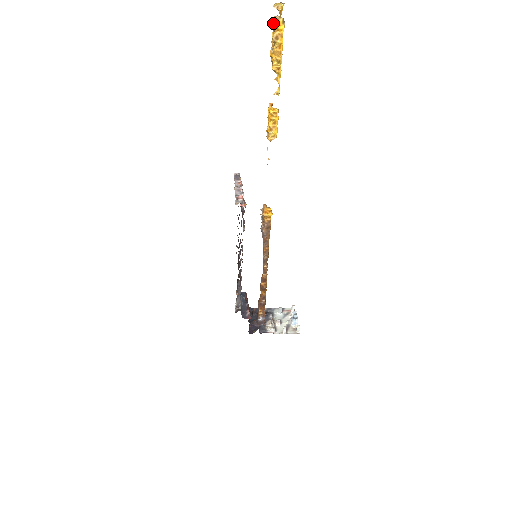
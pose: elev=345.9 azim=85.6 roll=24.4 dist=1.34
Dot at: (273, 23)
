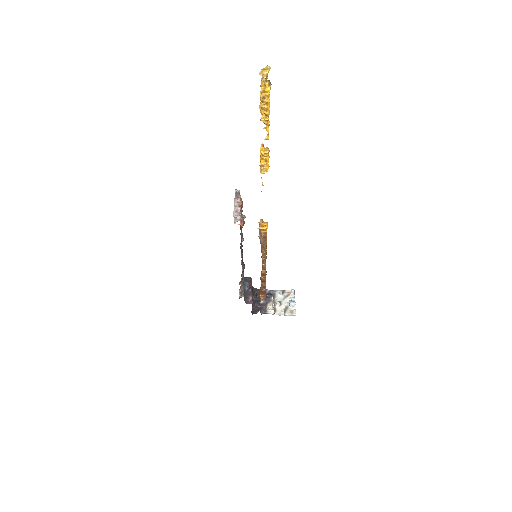
Dot at: (261, 84)
